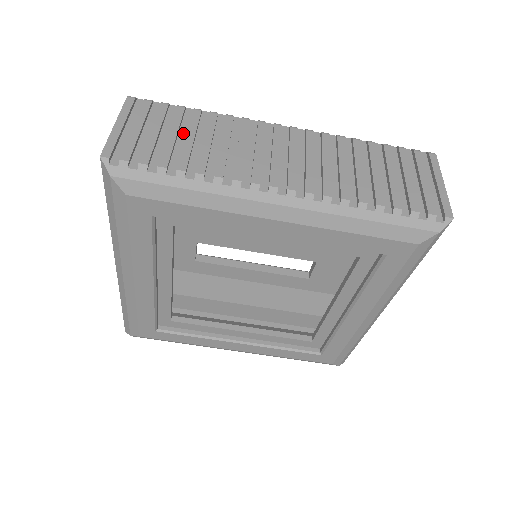
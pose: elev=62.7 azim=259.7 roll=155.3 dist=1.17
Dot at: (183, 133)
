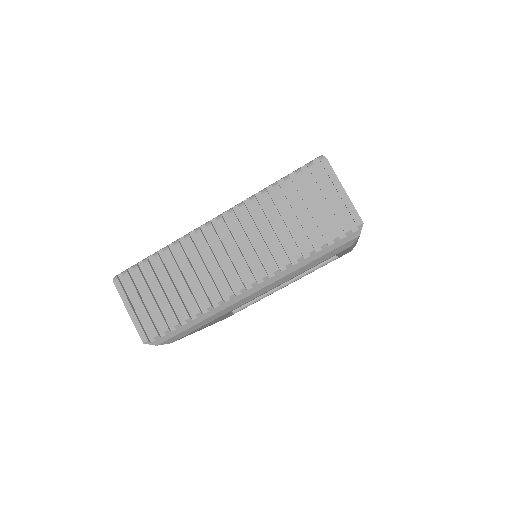
Dot at: (164, 283)
